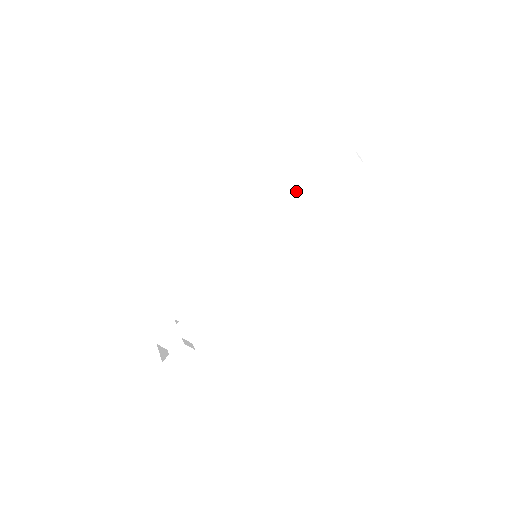
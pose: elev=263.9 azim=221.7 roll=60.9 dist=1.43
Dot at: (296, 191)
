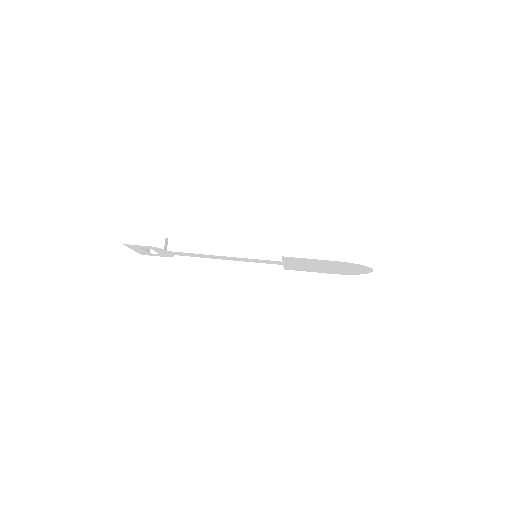
Dot at: occluded
